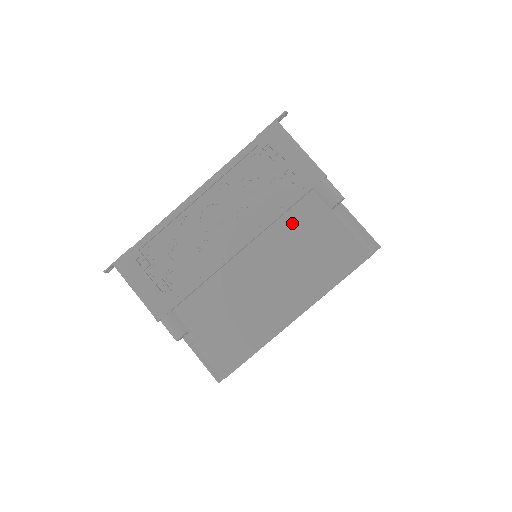
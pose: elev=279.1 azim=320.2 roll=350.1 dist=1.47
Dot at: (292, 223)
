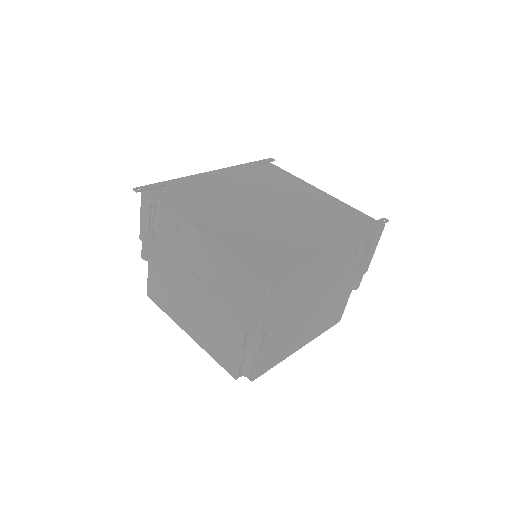
Dot at: (340, 291)
